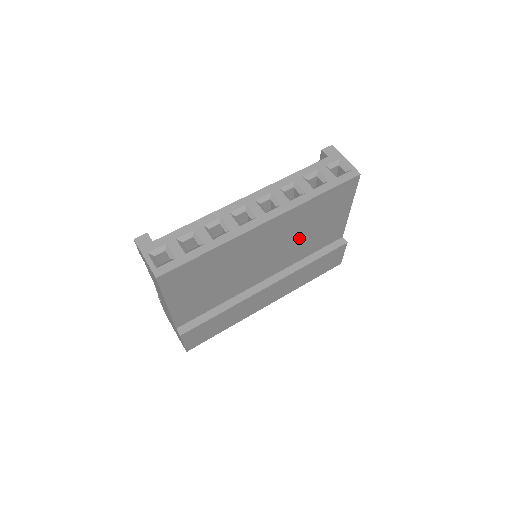
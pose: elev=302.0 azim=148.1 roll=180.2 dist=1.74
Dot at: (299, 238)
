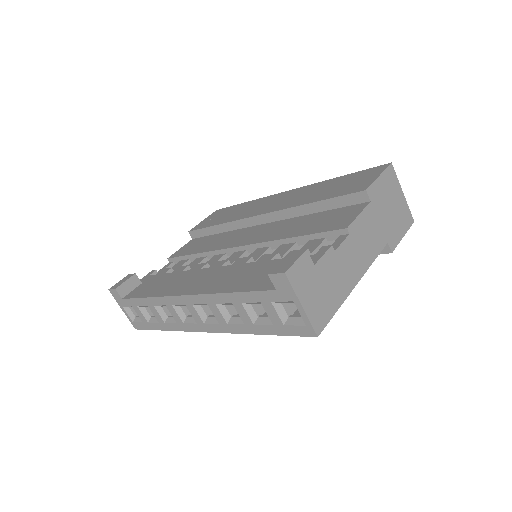
Dot at: occluded
